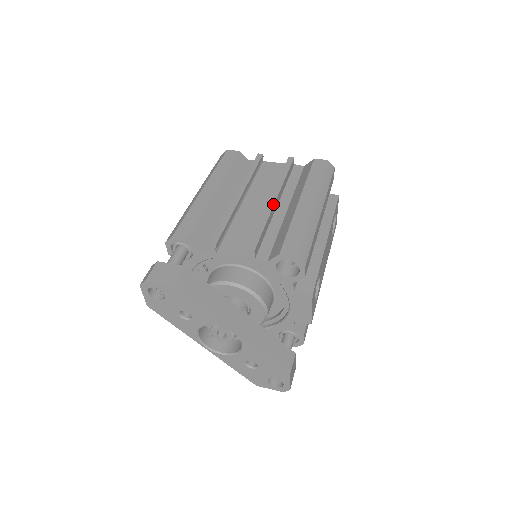
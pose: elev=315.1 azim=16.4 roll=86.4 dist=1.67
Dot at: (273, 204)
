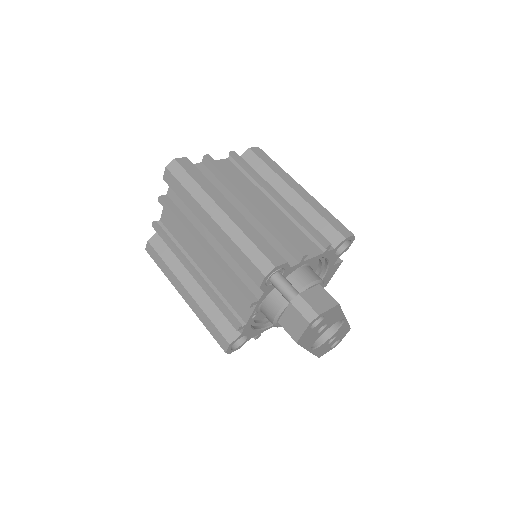
Dot at: (285, 200)
